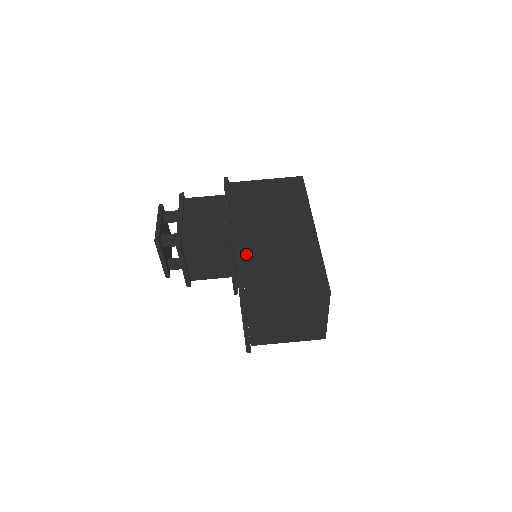
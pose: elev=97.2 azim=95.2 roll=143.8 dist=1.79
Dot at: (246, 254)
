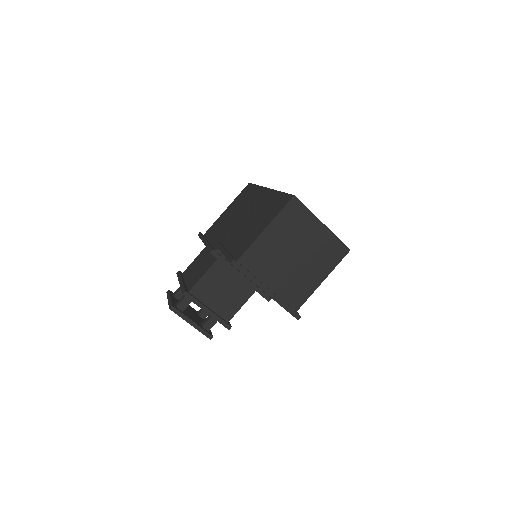
Dot at: (228, 245)
